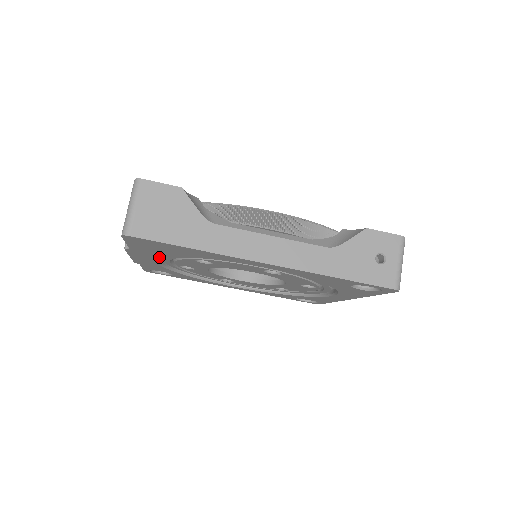
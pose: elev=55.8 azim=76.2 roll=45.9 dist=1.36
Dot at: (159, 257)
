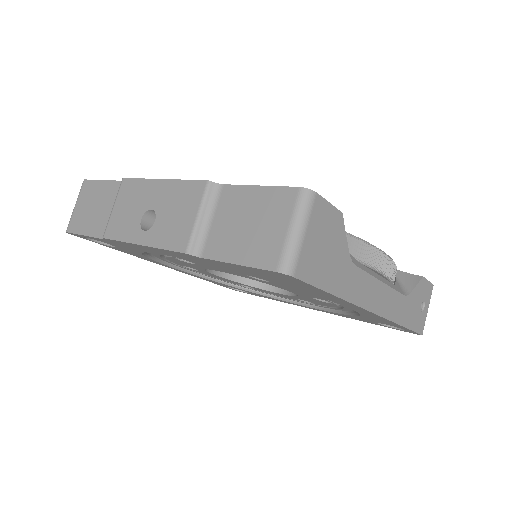
Dot at: (208, 264)
